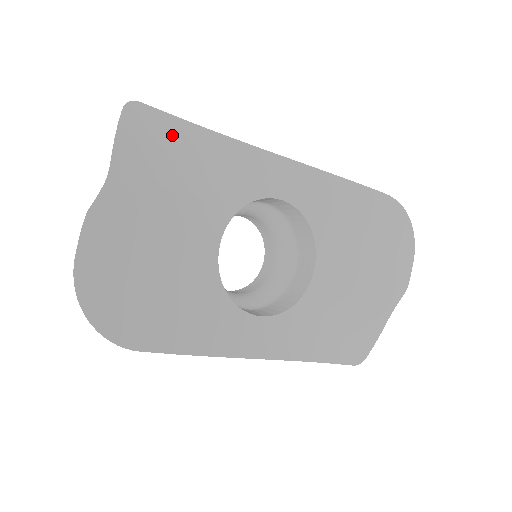
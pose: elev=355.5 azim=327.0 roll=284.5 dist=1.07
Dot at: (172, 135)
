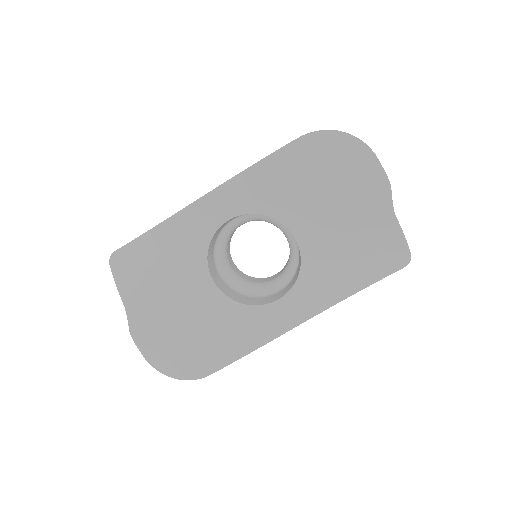
Dot at: (140, 251)
